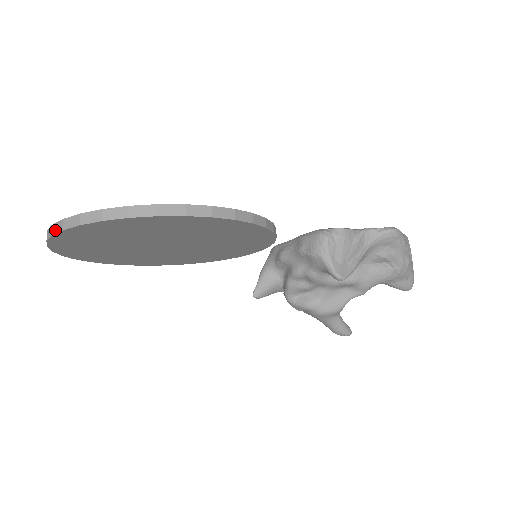
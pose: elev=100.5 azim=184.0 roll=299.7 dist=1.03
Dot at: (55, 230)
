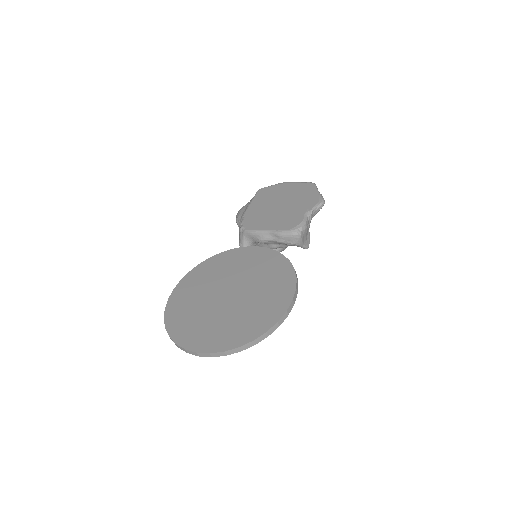
Dot at: (216, 356)
